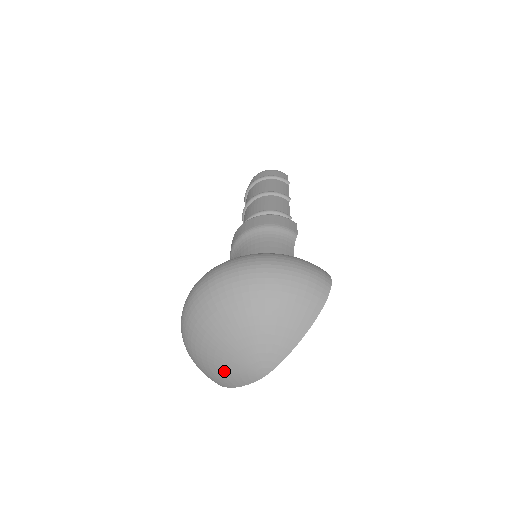
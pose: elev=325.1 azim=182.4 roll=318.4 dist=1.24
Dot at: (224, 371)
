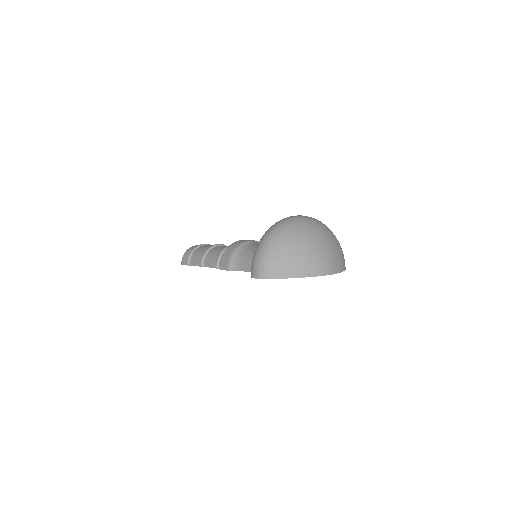
Dot at: (307, 260)
